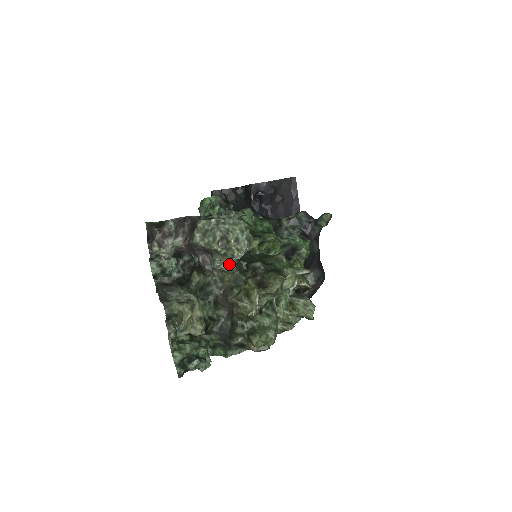
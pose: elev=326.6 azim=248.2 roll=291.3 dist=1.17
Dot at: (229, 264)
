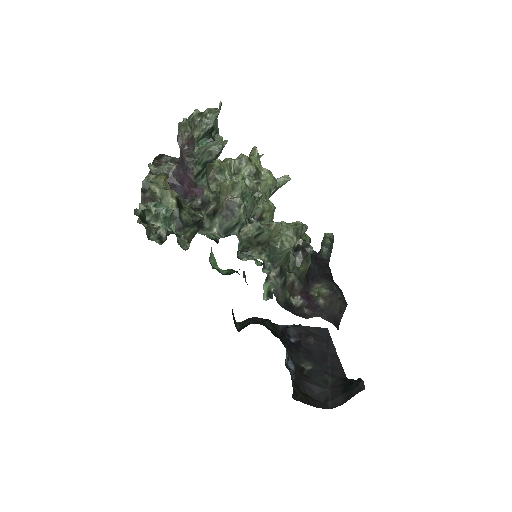
Dot at: occluded
